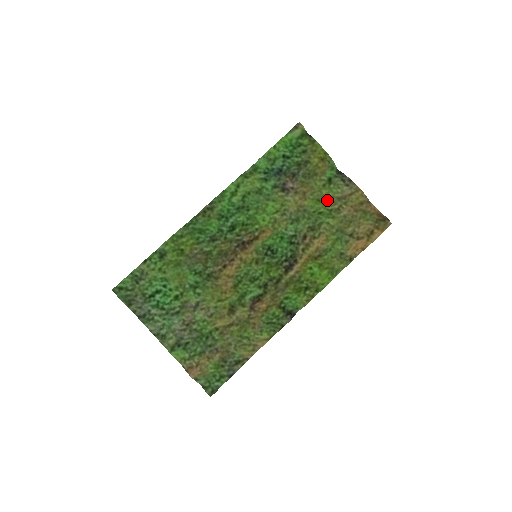
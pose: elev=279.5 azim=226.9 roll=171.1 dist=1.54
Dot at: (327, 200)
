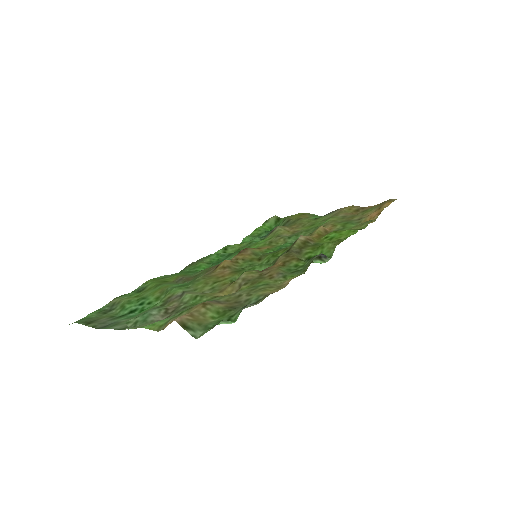
Dot at: (320, 222)
